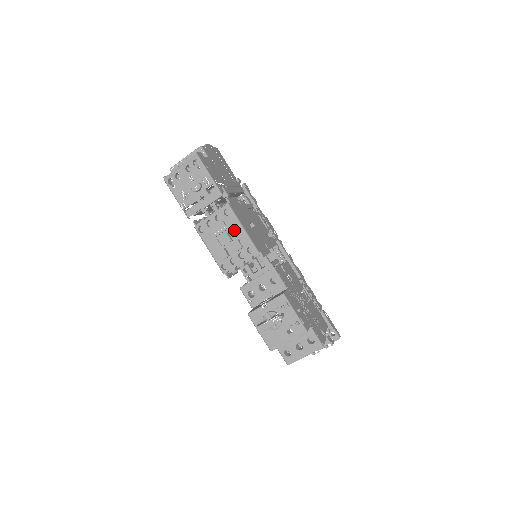
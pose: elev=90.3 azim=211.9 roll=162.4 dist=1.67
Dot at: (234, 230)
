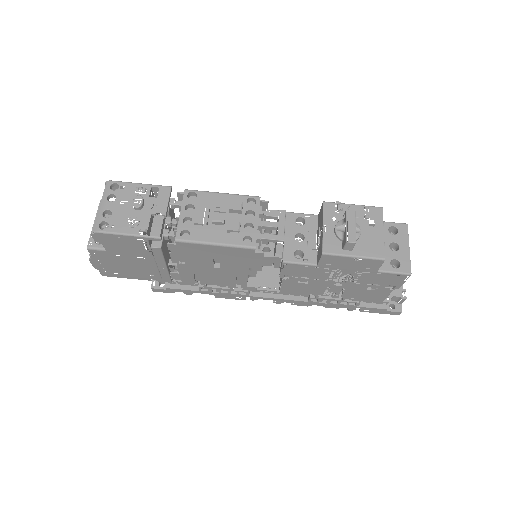
Dot at: (217, 202)
